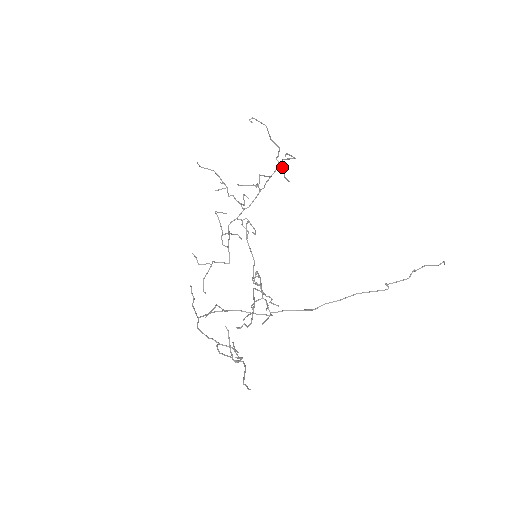
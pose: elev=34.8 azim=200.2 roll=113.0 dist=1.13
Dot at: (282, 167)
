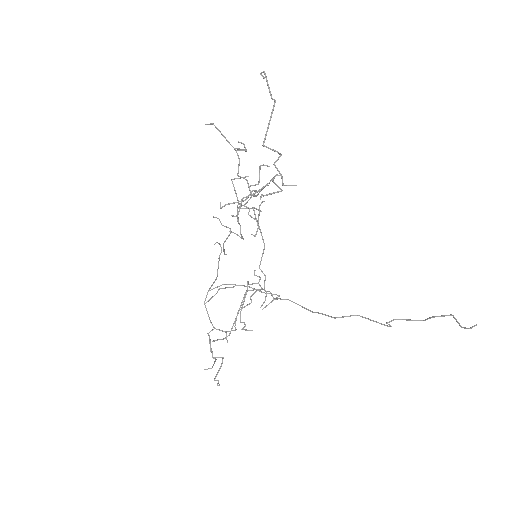
Dot at: (281, 176)
